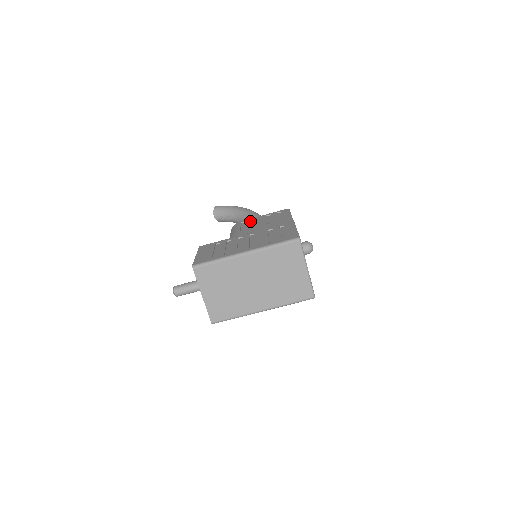
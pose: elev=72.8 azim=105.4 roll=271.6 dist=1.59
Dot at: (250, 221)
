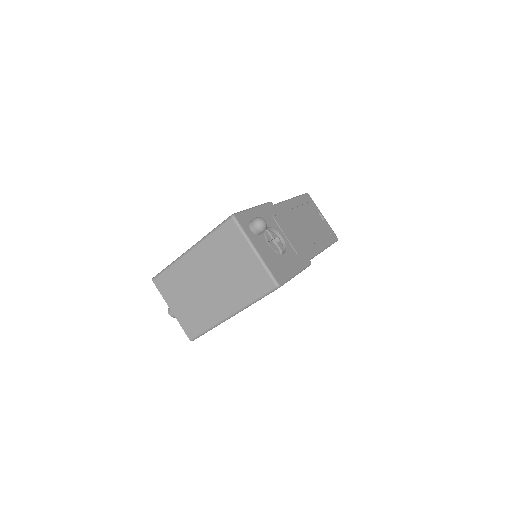
Dot at: occluded
